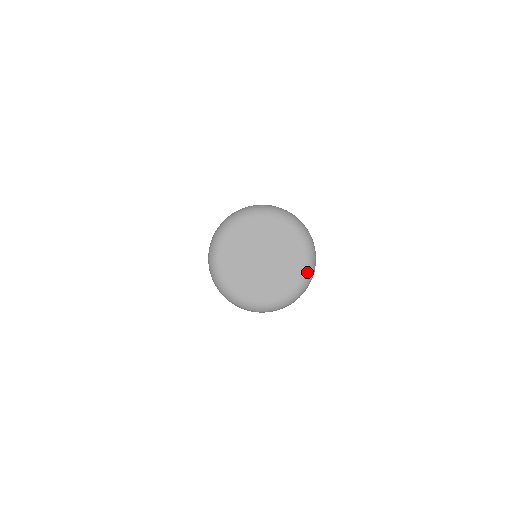
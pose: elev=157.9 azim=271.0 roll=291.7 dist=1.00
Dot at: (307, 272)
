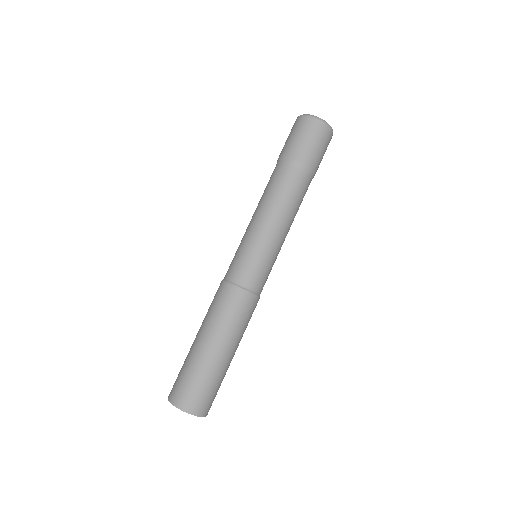
Dot at: occluded
